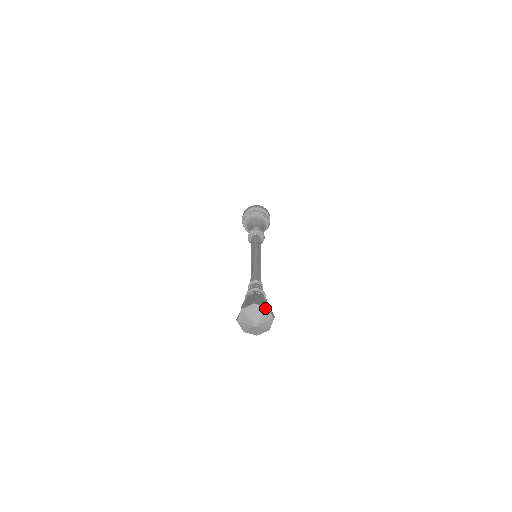
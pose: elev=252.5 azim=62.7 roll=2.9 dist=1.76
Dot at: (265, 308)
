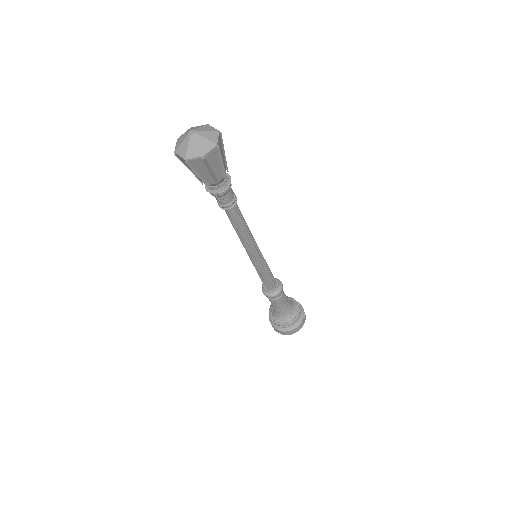
Dot at: (189, 129)
